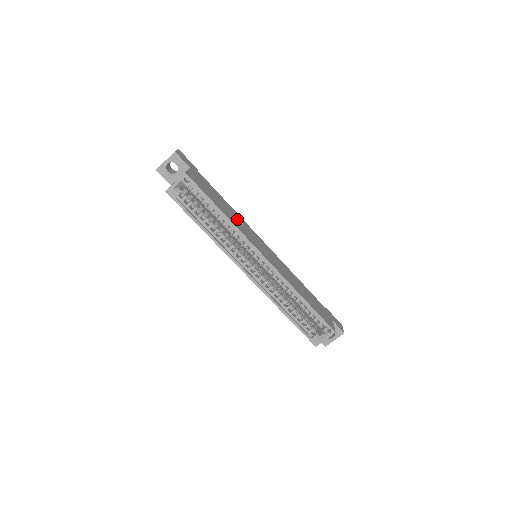
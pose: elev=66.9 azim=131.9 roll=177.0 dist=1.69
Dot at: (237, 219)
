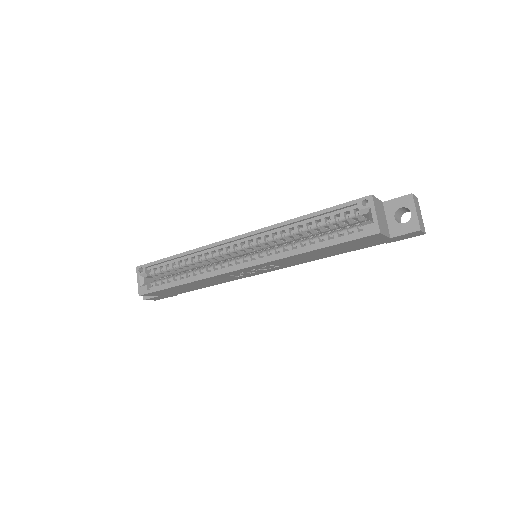
Dot at: occluded
